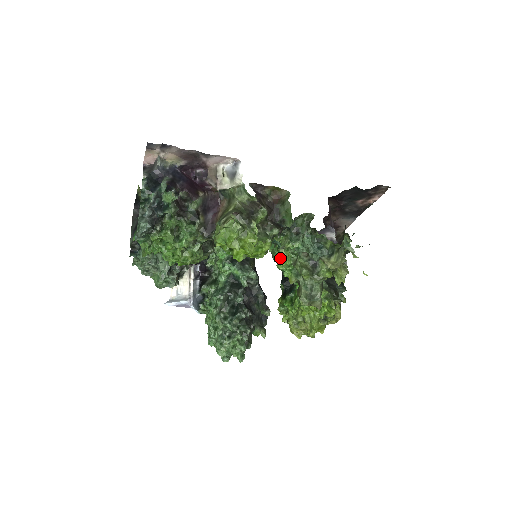
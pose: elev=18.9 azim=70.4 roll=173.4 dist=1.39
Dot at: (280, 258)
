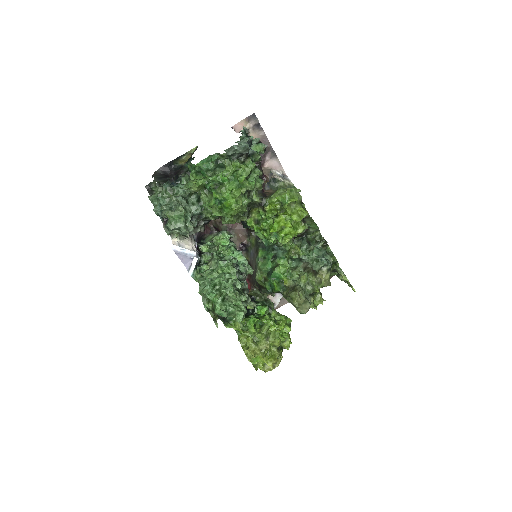
Dot at: (278, 264)
